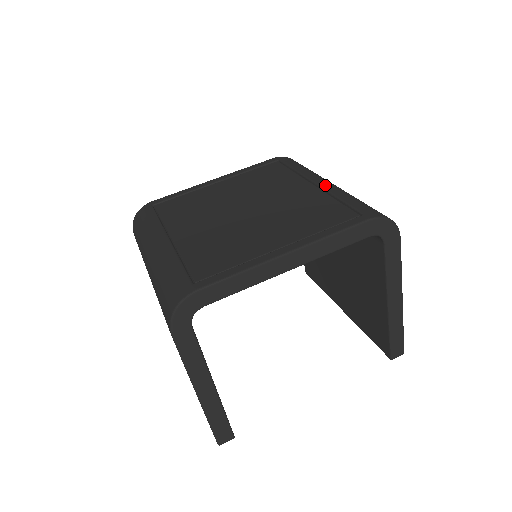
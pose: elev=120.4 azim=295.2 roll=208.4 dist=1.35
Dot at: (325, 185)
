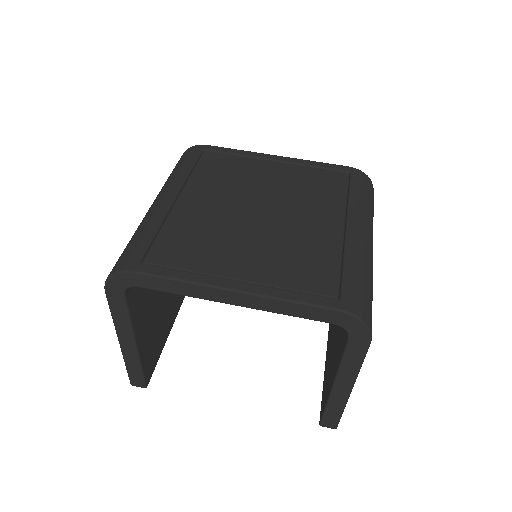
Dot at: (352, 236)
